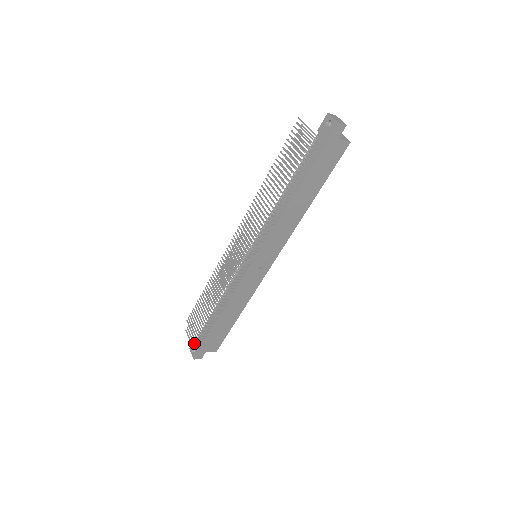
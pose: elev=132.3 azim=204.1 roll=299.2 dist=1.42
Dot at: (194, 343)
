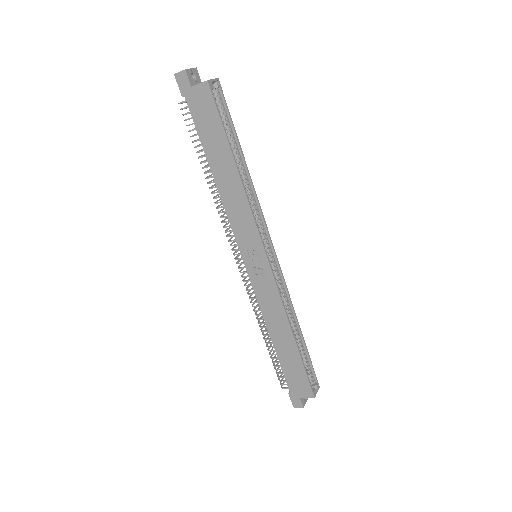
Dot at: (280, 383)
